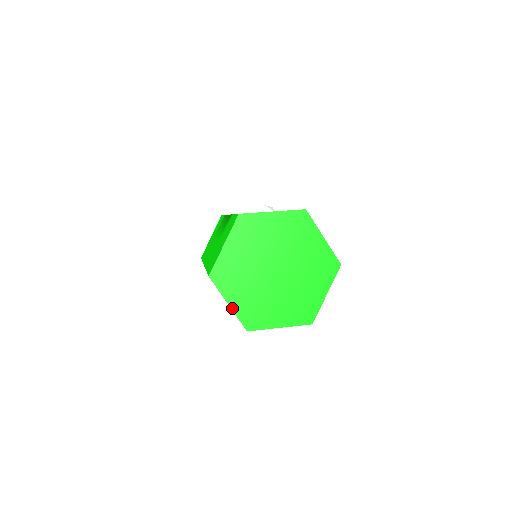
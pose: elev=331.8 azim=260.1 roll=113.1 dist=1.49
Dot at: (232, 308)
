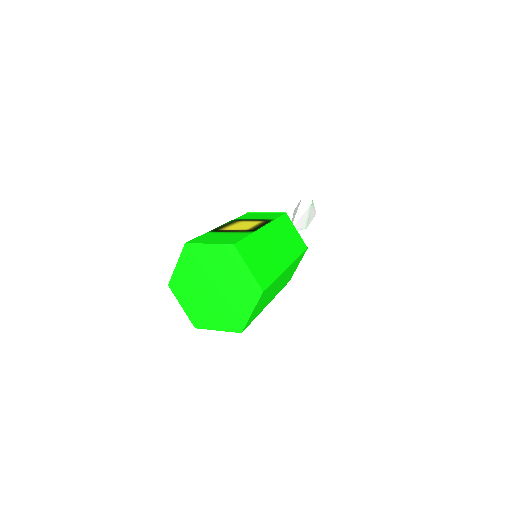
Dot at: (184, 310)
